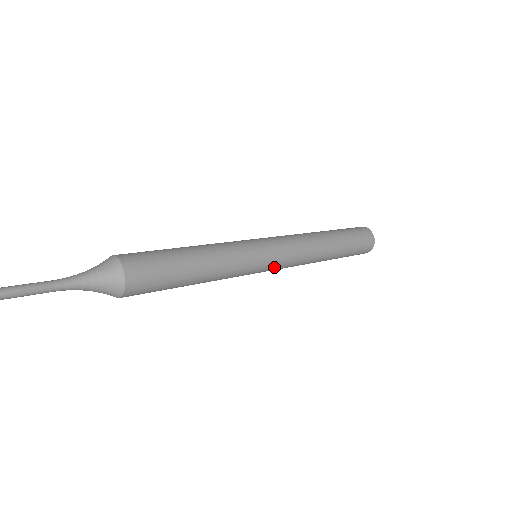
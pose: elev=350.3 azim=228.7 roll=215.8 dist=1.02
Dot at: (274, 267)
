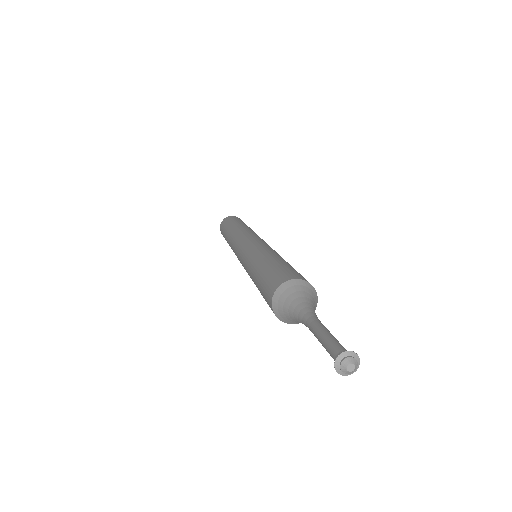
Dot at: occluded
